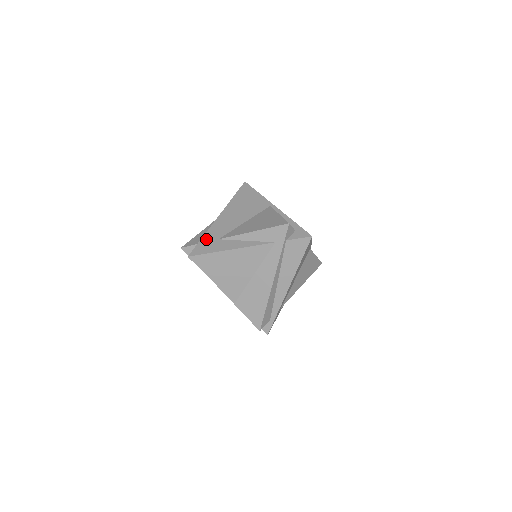
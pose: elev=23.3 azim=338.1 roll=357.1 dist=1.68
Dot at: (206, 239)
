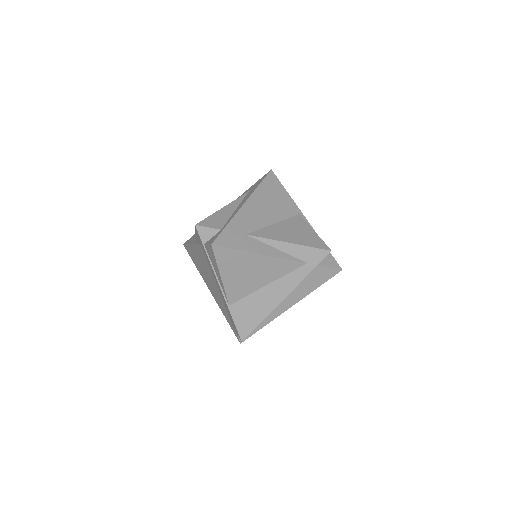
Dot at: (232, 228)
